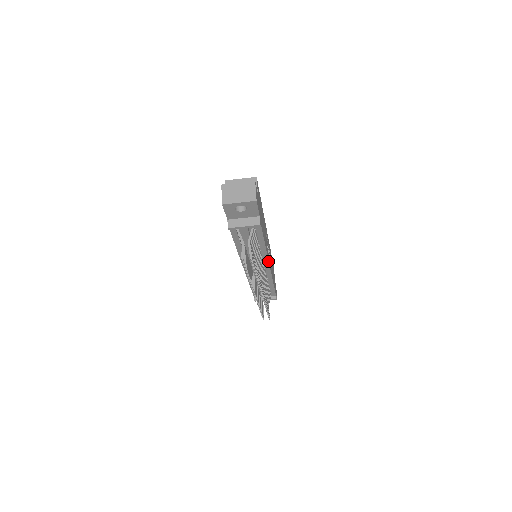
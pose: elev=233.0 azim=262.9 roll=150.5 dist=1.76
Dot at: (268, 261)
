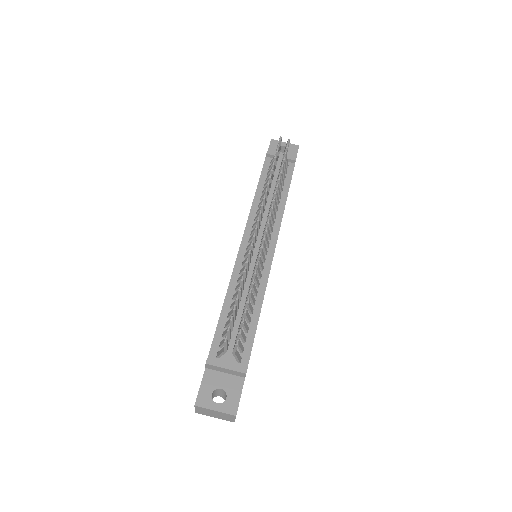
Dot at: (277, 237)
